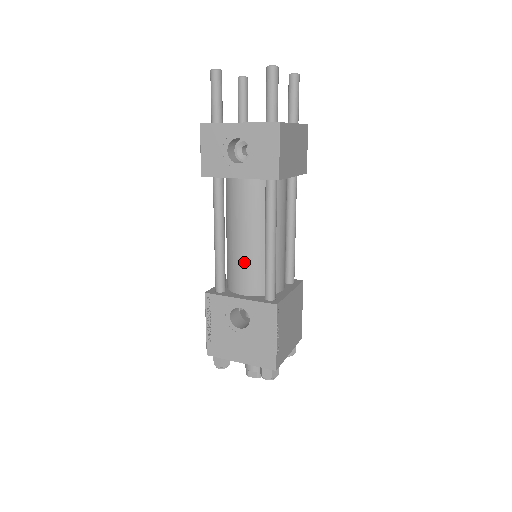
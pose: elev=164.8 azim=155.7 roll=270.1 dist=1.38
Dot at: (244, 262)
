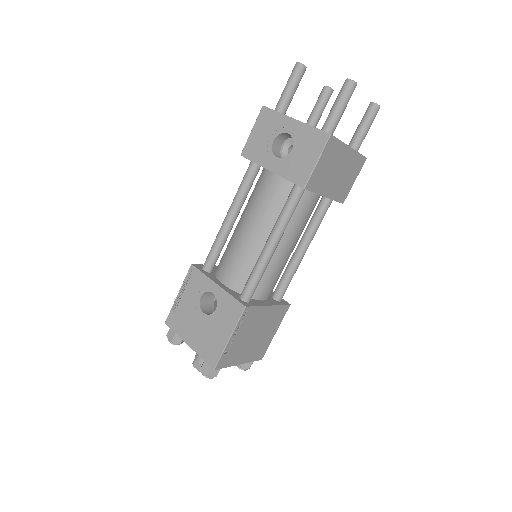
Dot at: (239, 253)
